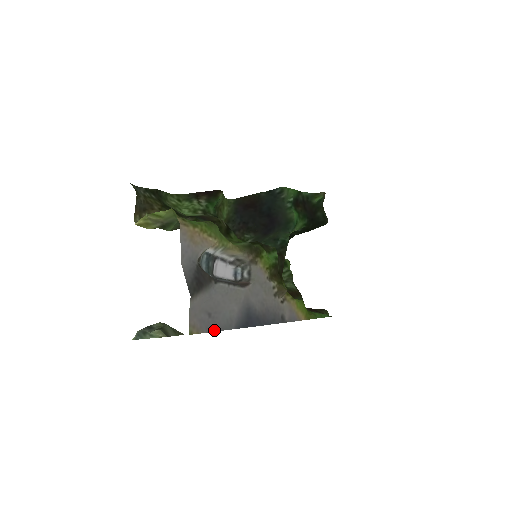
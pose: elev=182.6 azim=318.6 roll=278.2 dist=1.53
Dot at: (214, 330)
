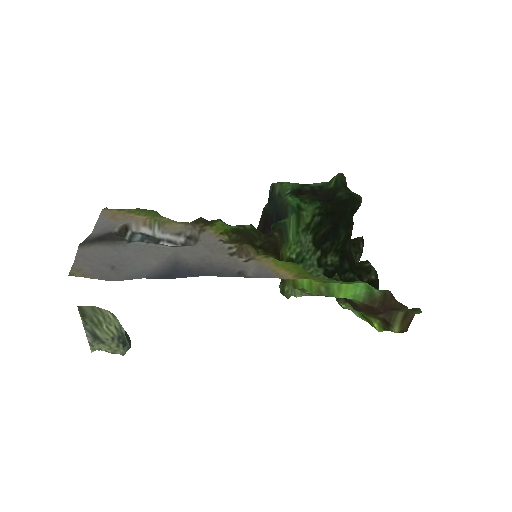
Dot at: occluded
